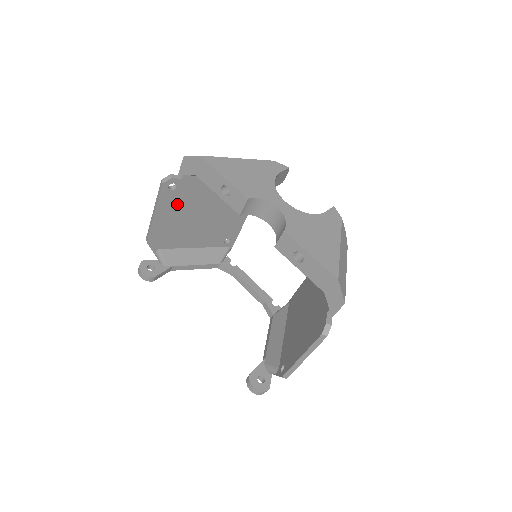
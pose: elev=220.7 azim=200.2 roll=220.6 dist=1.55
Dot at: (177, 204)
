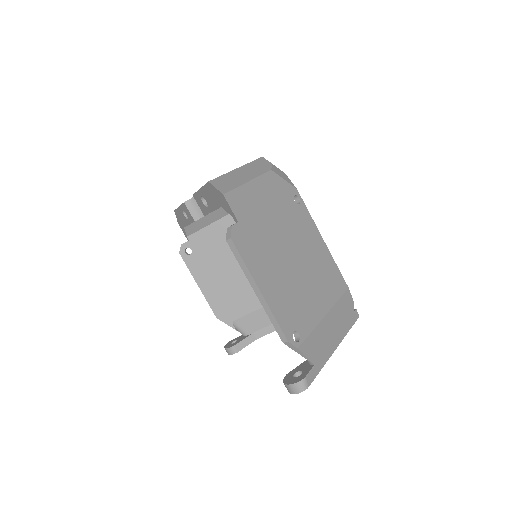
Dot at: (206, 266)
